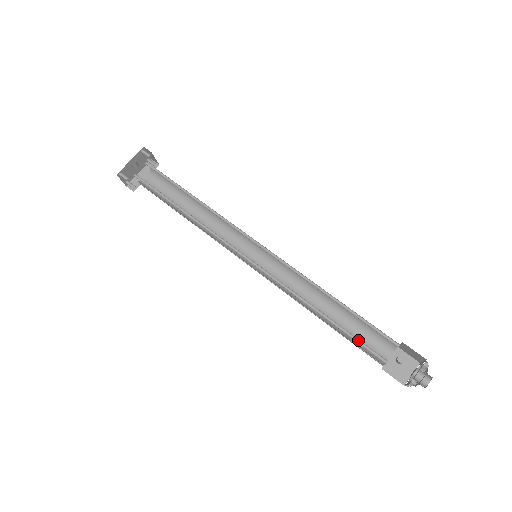
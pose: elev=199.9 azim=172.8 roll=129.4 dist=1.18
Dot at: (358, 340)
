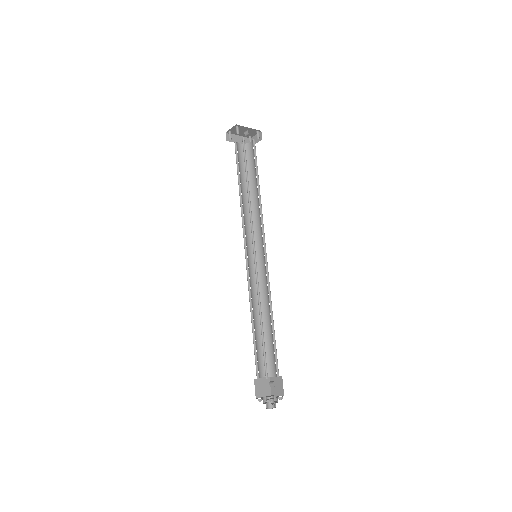
Dot at: (265, 353)
